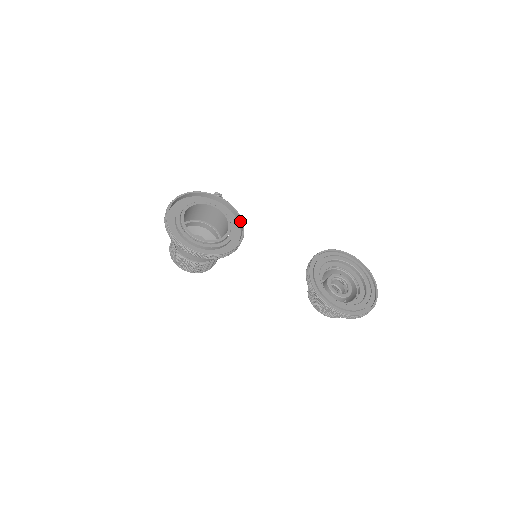
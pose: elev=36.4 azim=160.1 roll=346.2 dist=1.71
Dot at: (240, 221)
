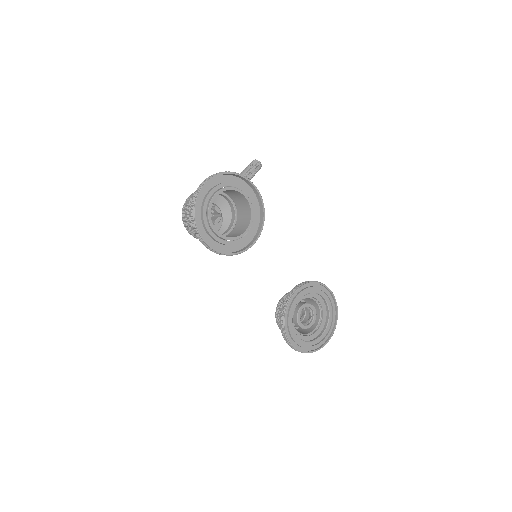
Dot at: (261, 223)
